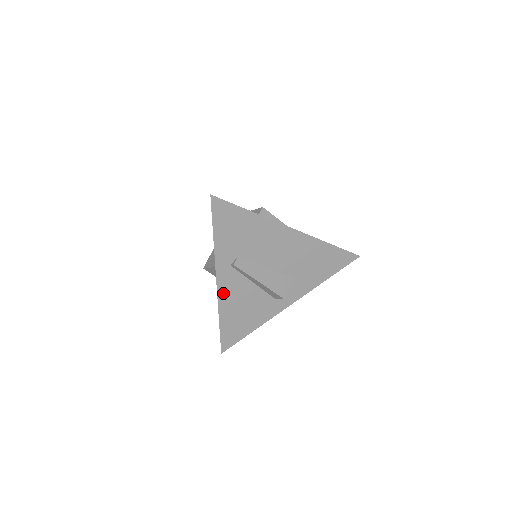
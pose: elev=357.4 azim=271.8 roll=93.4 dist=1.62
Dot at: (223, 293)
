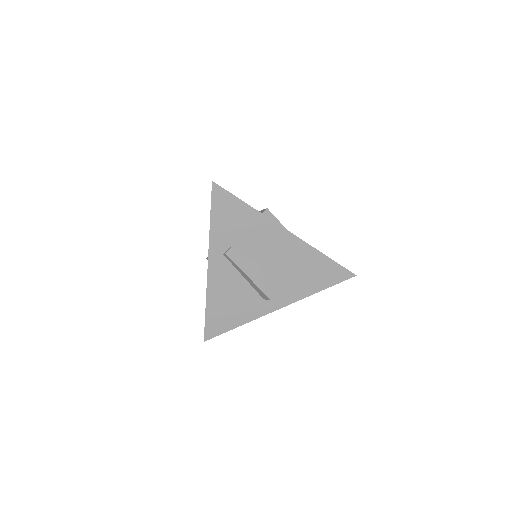
Dot at: (213, 280)
